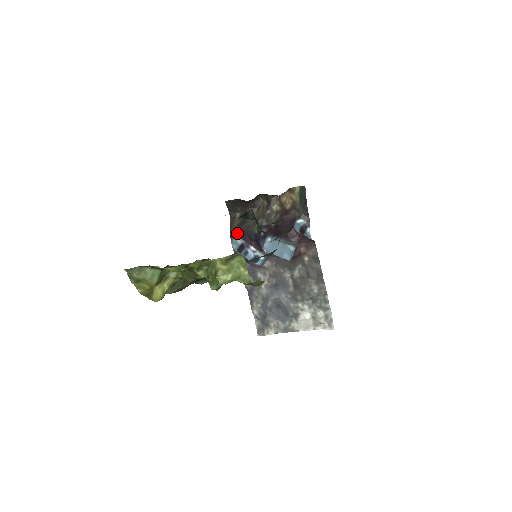
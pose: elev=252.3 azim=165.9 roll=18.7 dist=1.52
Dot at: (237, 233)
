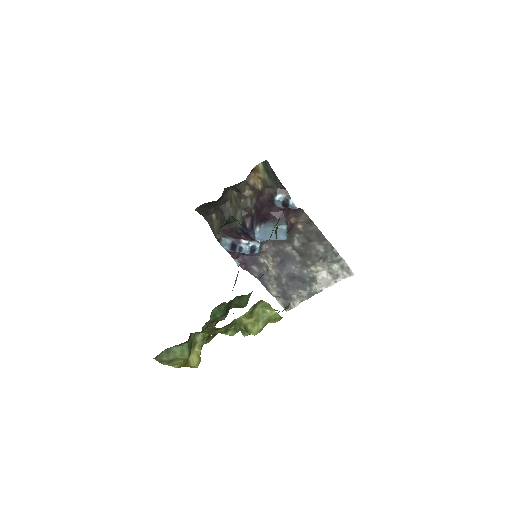
Dot at: (222, 234)
